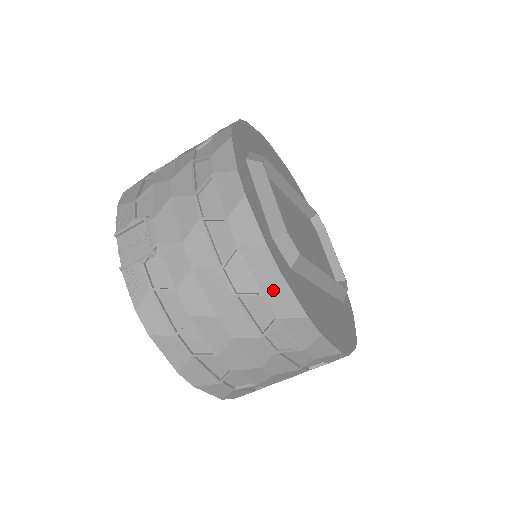
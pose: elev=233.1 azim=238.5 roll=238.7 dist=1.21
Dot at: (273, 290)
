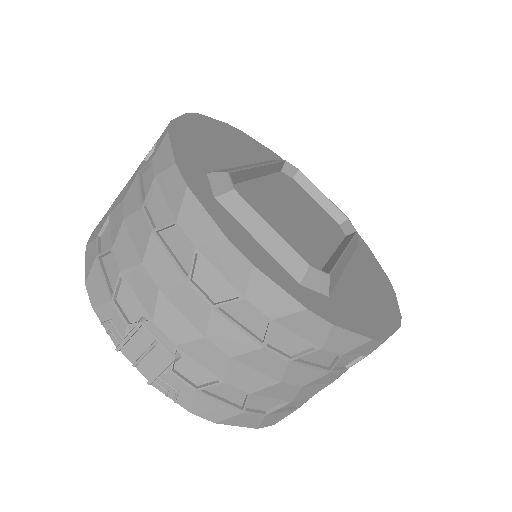
Dot at: (329, 340)
